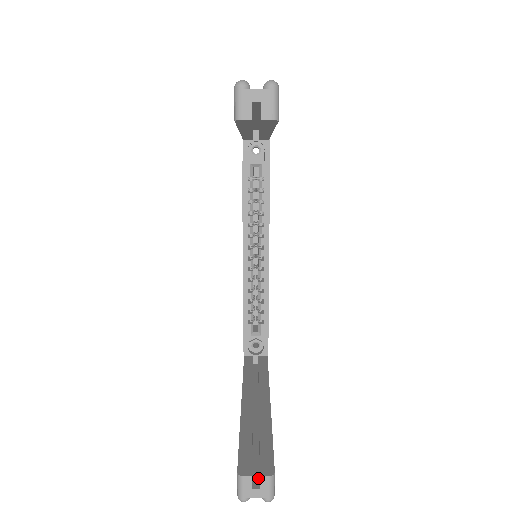
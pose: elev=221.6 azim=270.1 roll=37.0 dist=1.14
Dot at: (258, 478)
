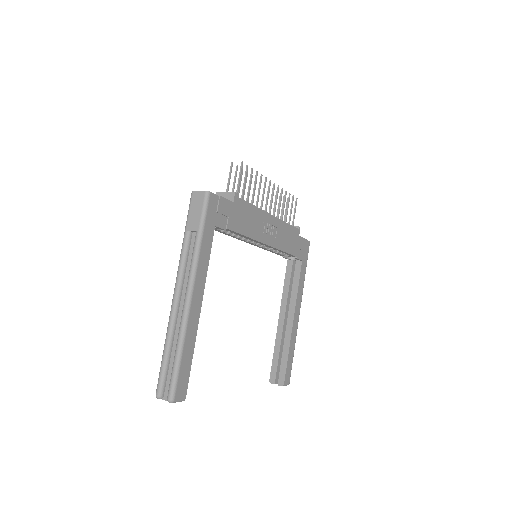
Dot at: occluded
